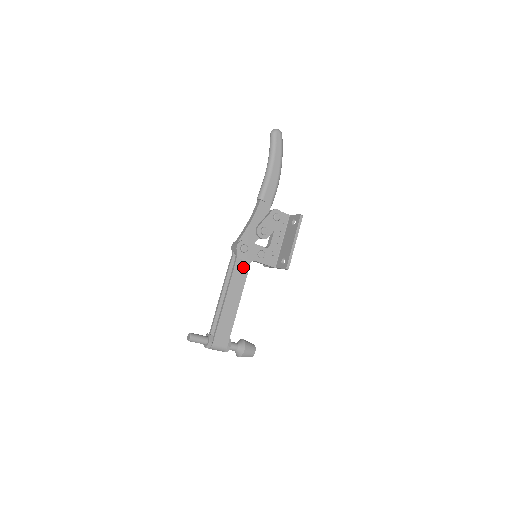
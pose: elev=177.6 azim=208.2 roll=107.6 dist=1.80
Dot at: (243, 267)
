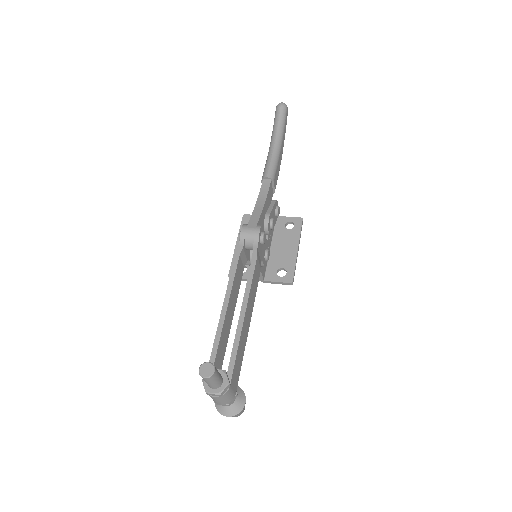
Dot at: (259, 265)
